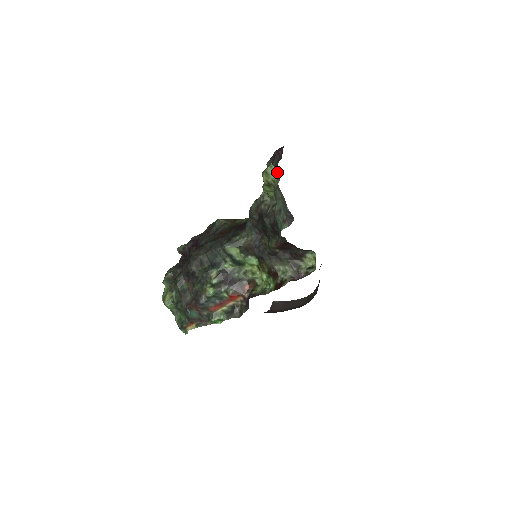
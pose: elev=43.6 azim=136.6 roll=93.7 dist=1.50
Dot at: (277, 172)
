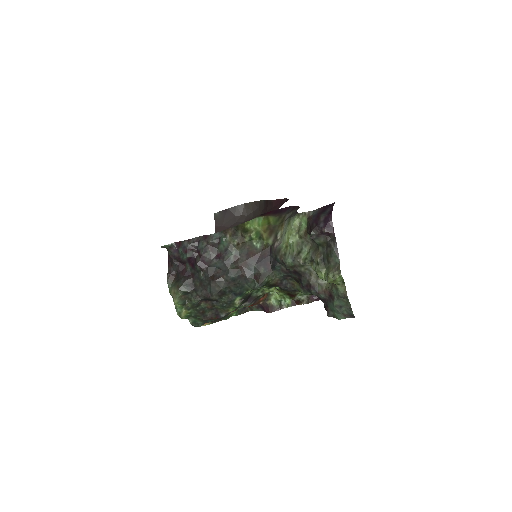
Dot at: (306, 219)
